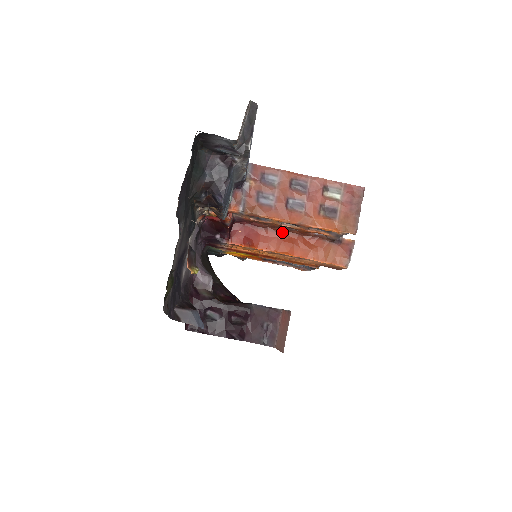
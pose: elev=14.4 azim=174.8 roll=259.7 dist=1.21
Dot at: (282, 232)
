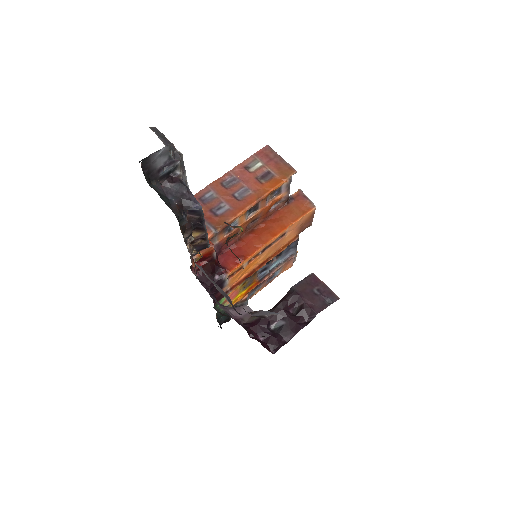
Dot at: (252, 231)
